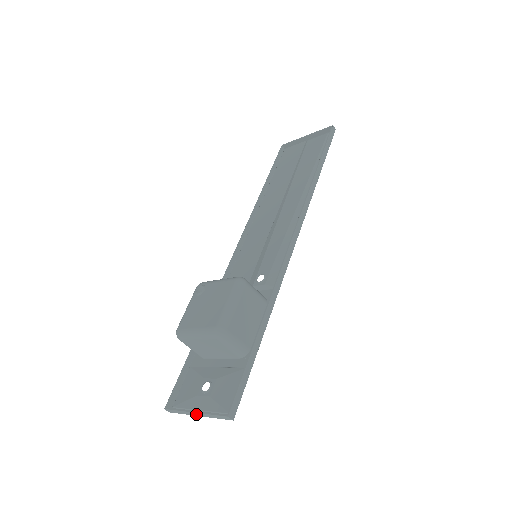
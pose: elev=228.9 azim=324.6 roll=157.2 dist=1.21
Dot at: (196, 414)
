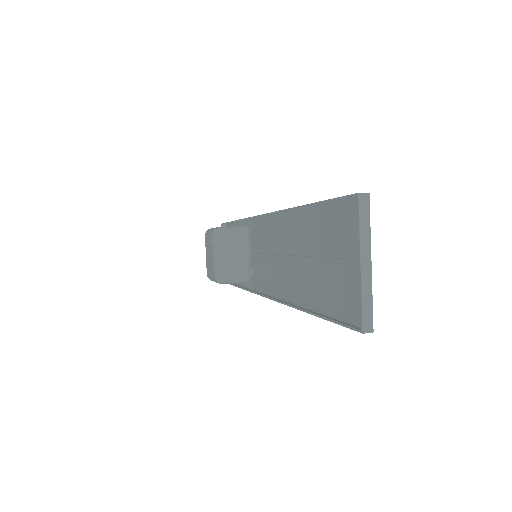
Dot at: occluded
